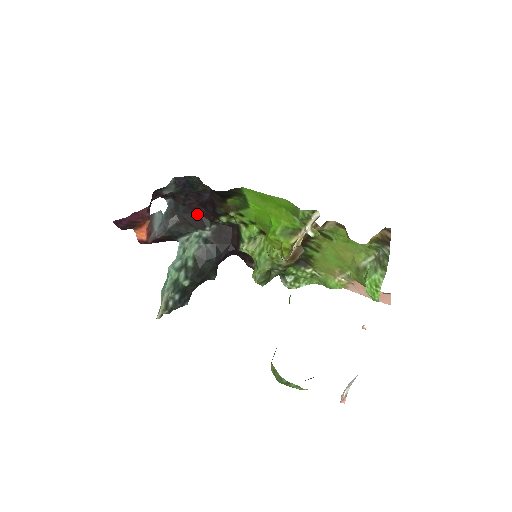
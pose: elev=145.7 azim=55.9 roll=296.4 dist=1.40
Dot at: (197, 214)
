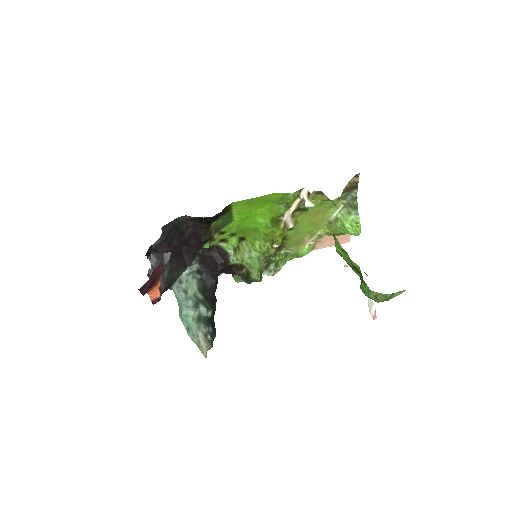
Dot at: (180, 254)
